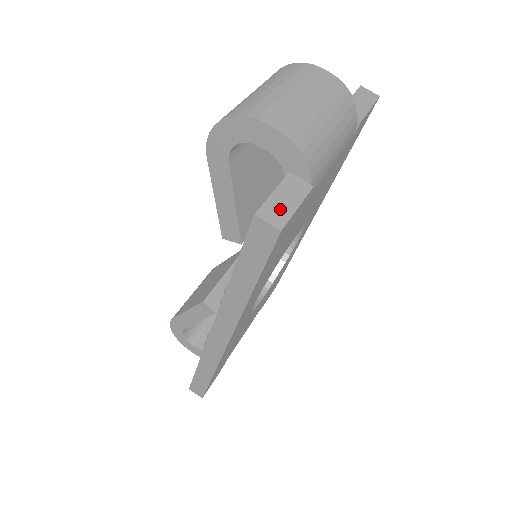
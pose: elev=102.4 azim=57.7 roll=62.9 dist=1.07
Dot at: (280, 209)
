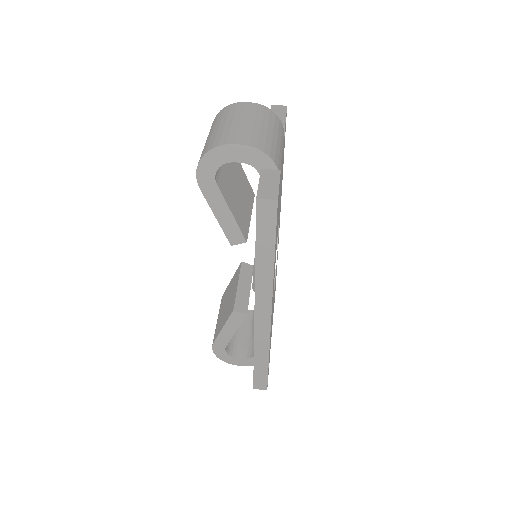
Dot at: (269, 190)
